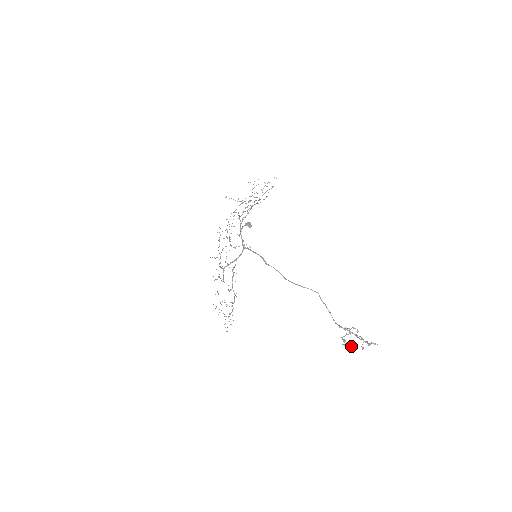
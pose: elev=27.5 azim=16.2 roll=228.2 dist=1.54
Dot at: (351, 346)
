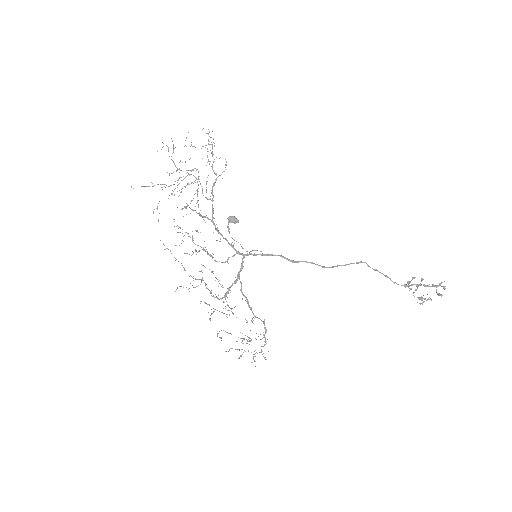
Dot at: (424, 299)
